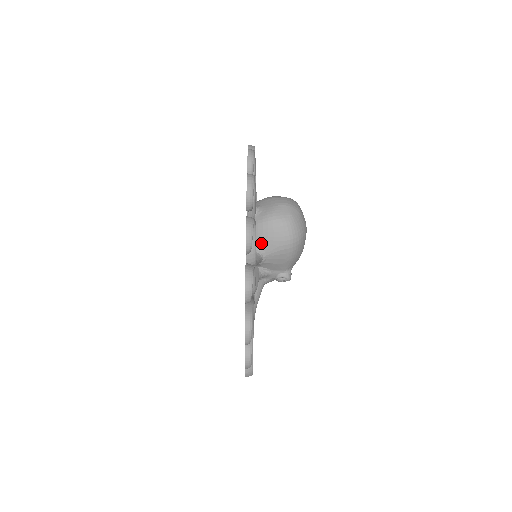
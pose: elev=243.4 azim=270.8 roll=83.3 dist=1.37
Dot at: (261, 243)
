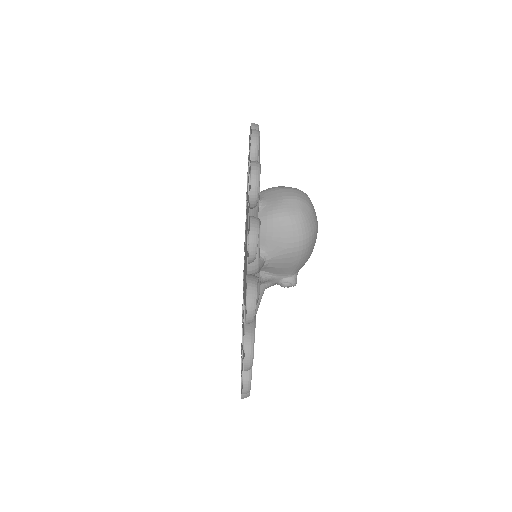
Dot at: (264, 244)
